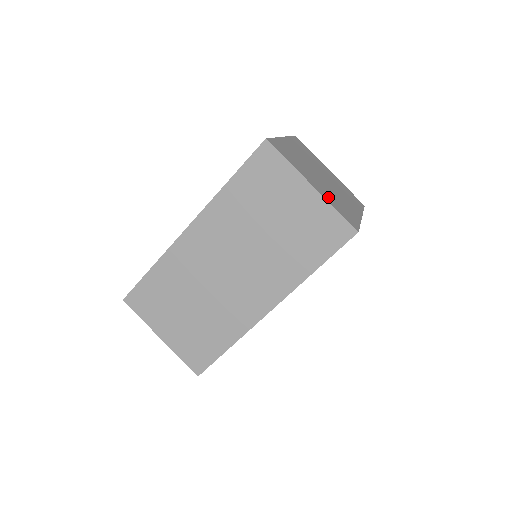
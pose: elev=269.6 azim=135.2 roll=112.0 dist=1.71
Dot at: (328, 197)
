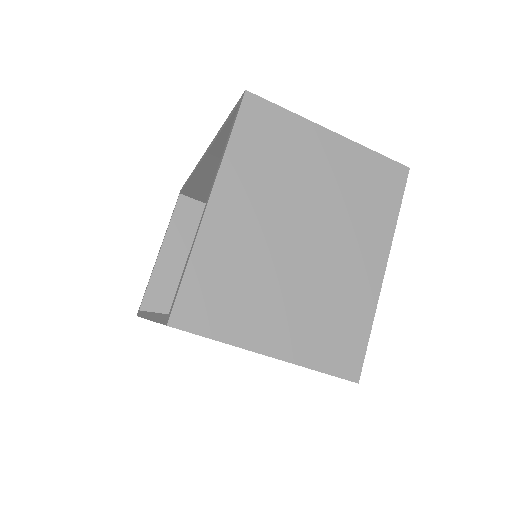
Dot at: (303, 340)
